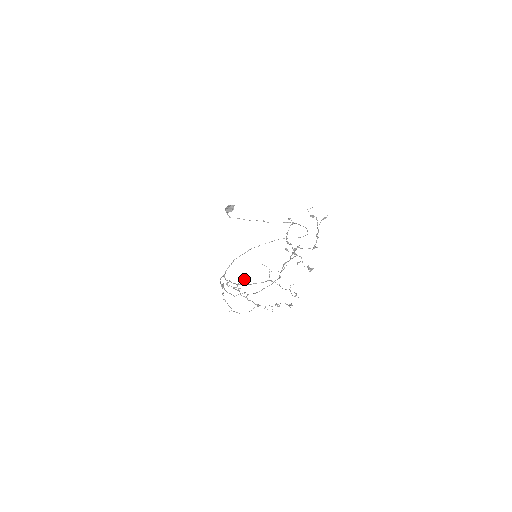
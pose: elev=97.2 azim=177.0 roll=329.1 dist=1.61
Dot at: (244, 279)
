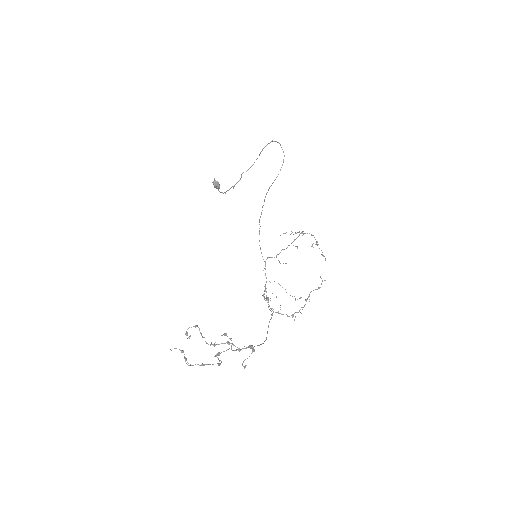
Dot at: (266, 292)
